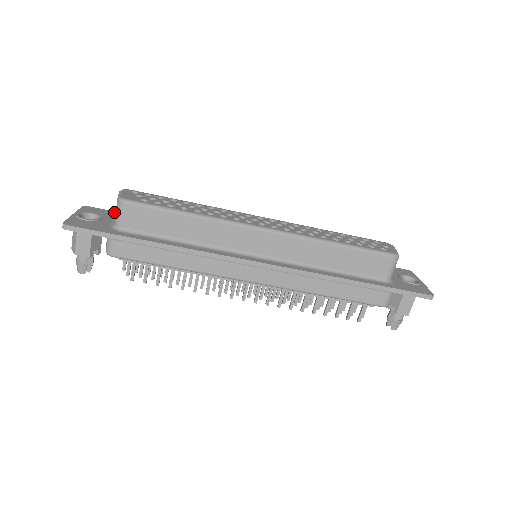
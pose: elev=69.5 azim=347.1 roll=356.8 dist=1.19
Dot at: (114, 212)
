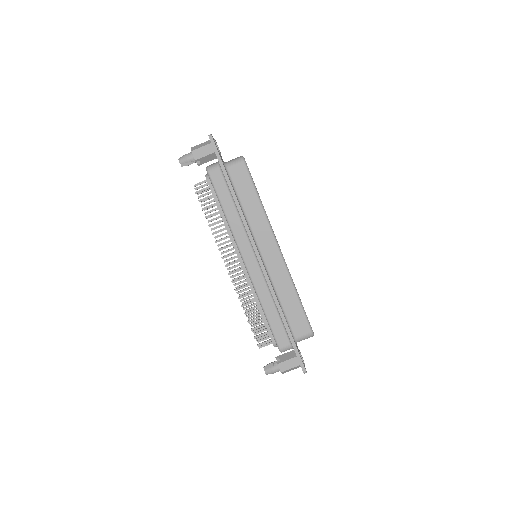
Dot at: occluded
